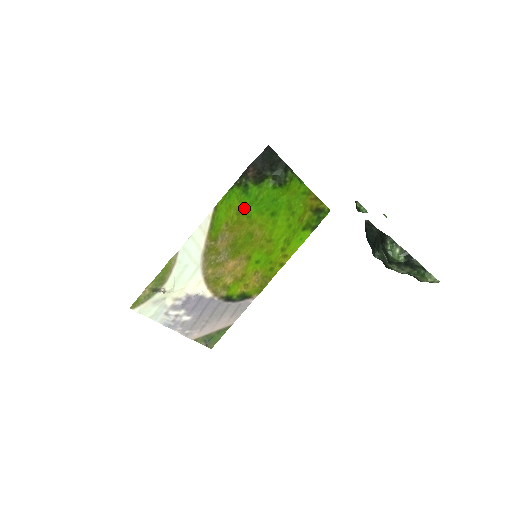
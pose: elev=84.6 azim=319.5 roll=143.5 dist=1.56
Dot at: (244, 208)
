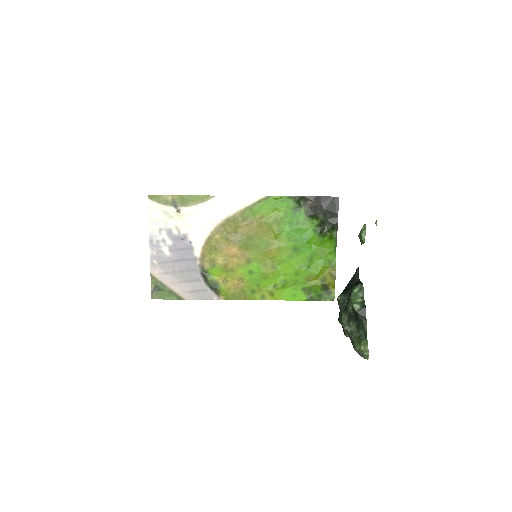
Dot at: (283, 221)
